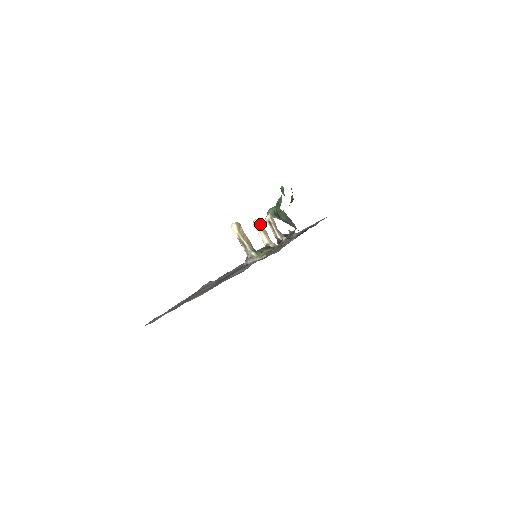
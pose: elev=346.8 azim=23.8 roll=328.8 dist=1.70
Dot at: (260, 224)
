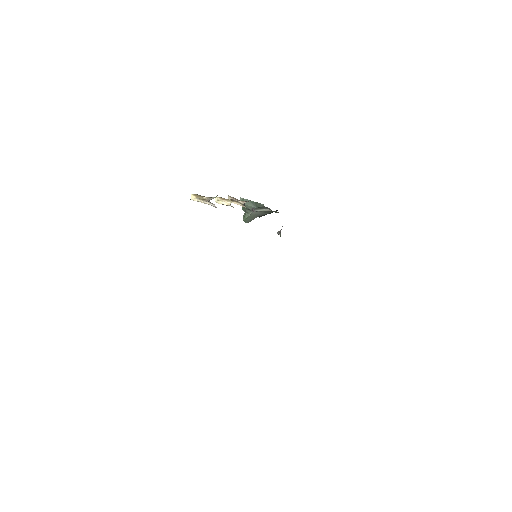
Dot at: (219, 197)
